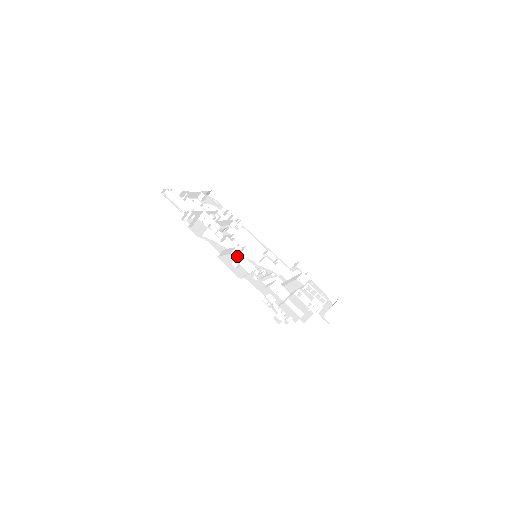
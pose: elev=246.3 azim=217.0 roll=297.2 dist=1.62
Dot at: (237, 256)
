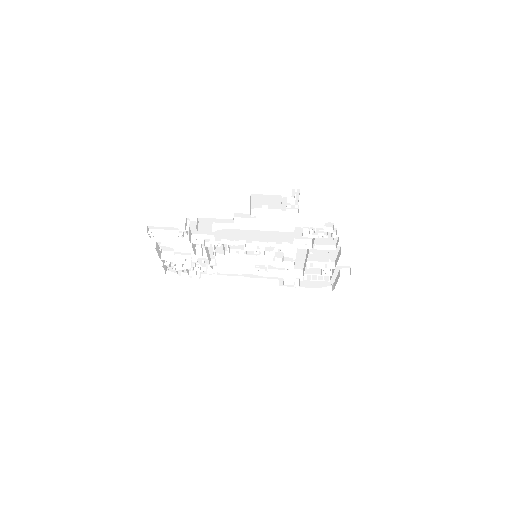
Dot at: (258, 212)
